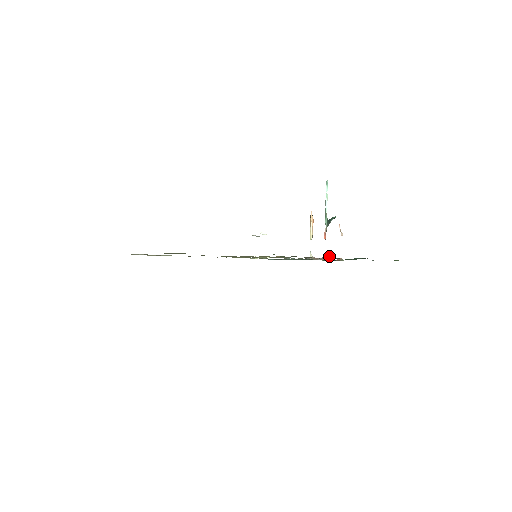
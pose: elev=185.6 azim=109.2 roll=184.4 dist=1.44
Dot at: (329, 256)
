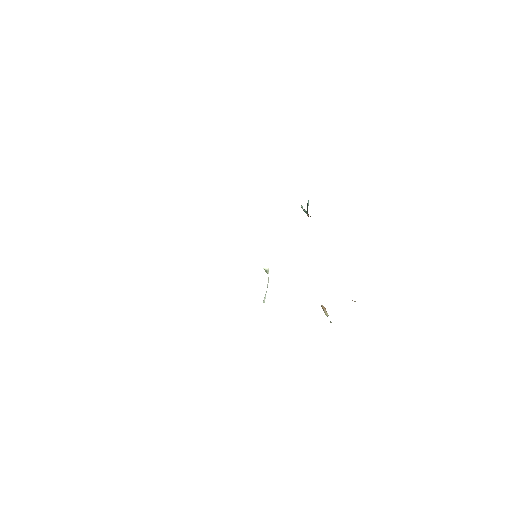
Dot at: occluded
